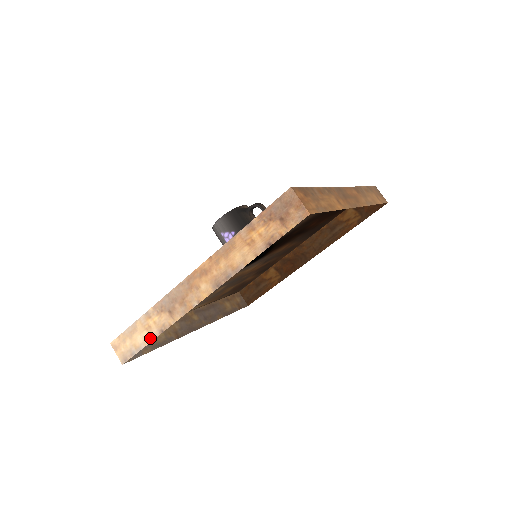
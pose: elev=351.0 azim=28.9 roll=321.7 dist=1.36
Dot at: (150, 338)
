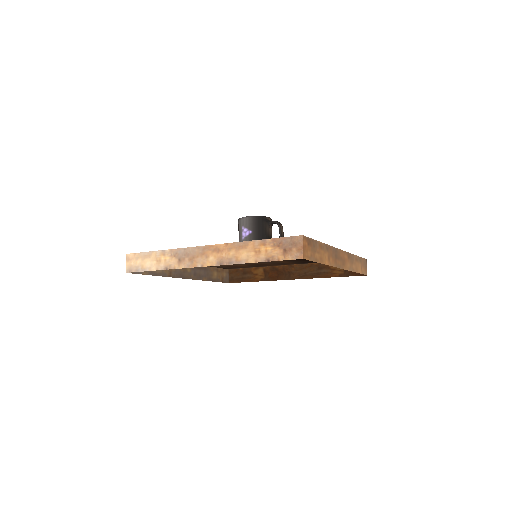
Dot at: (156, 268)
